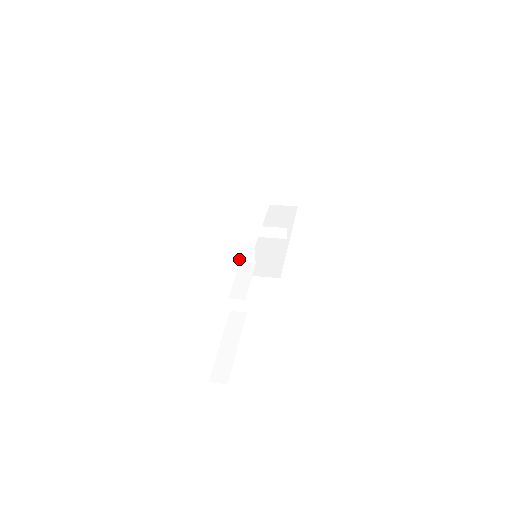
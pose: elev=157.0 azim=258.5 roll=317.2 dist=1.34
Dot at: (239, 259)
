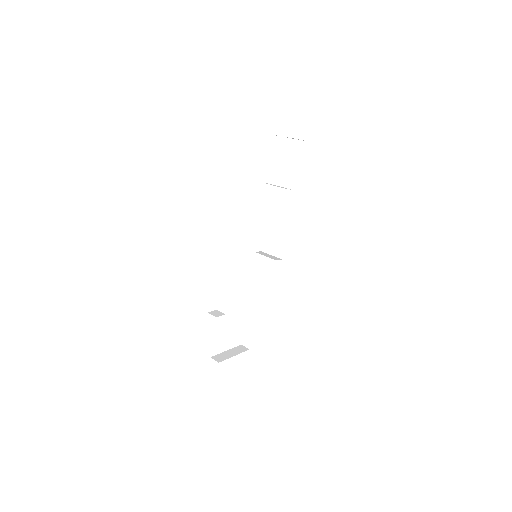
Dot at: occluded
